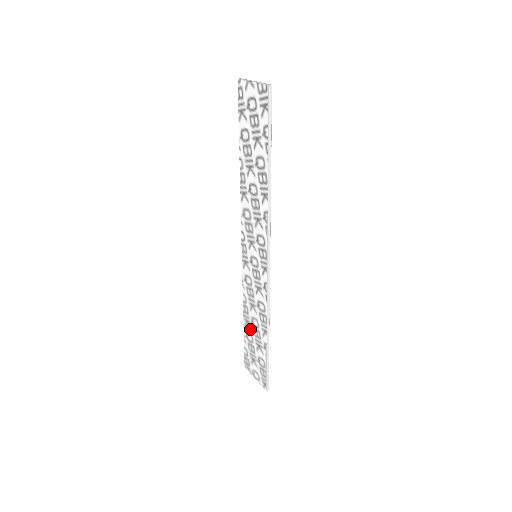
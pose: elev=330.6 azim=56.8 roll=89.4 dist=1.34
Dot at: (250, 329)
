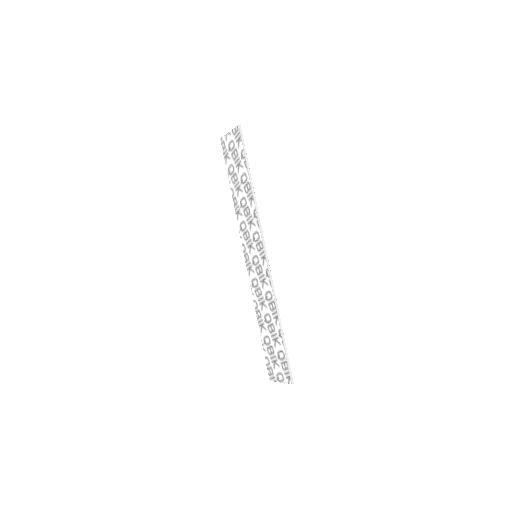
Dot at: (265, 330)
